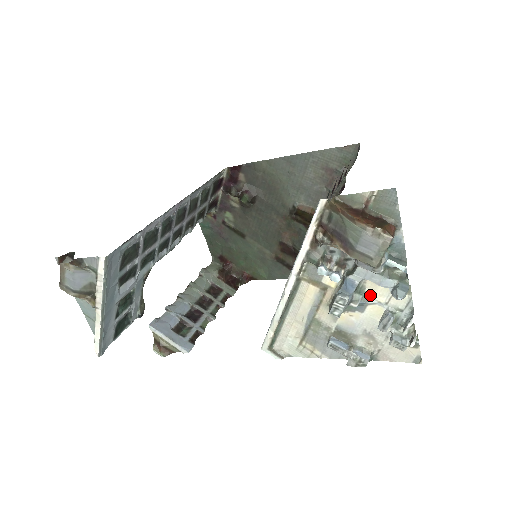
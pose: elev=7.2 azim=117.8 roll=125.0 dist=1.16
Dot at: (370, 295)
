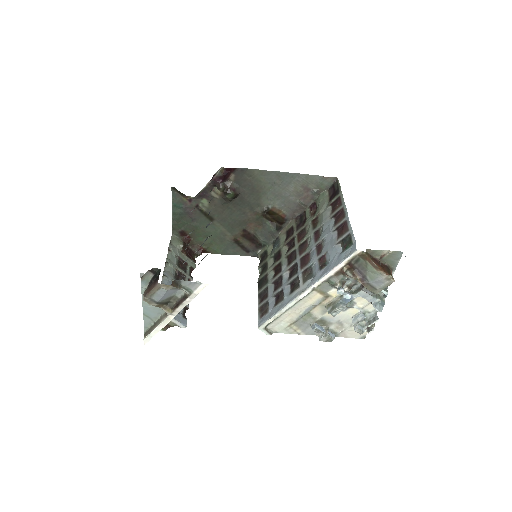
Dot at: (355, 303)
